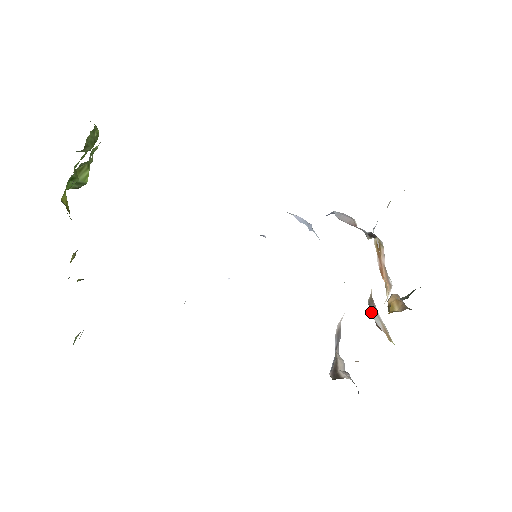
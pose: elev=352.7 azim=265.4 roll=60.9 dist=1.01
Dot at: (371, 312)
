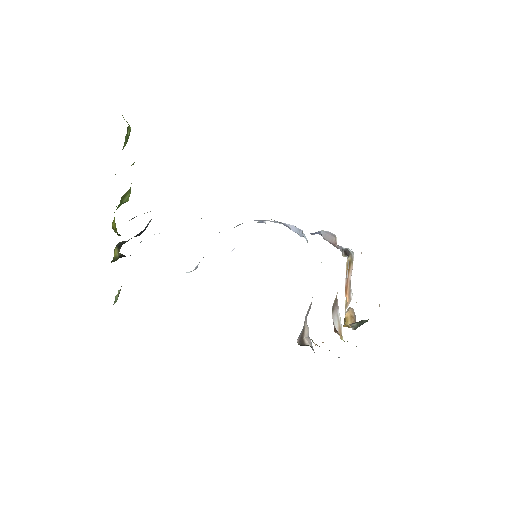
Dot at: (333, 316)
